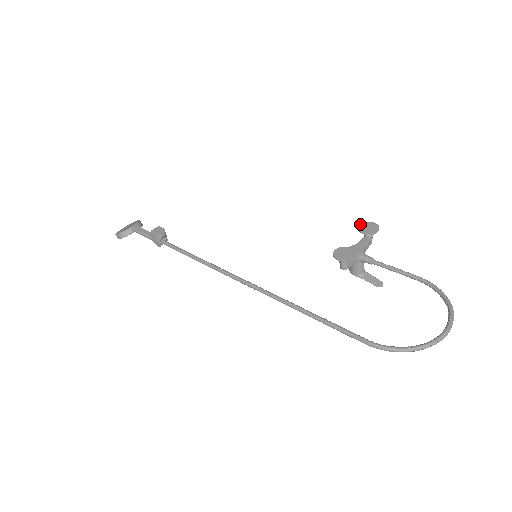
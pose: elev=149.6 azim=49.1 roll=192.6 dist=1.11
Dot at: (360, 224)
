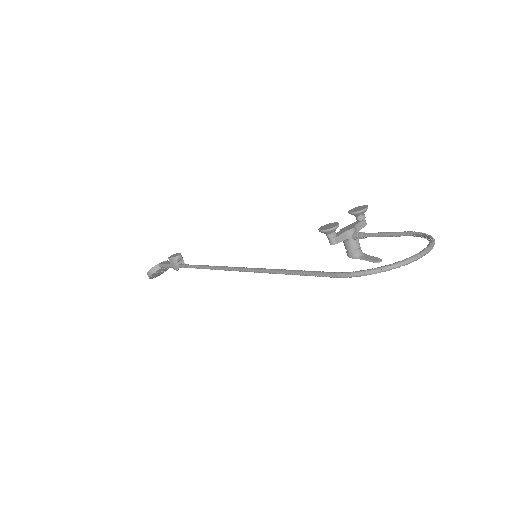
Dot at: (351, 209)
